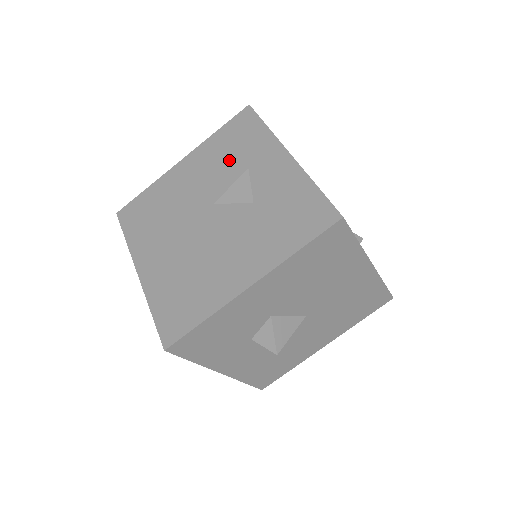
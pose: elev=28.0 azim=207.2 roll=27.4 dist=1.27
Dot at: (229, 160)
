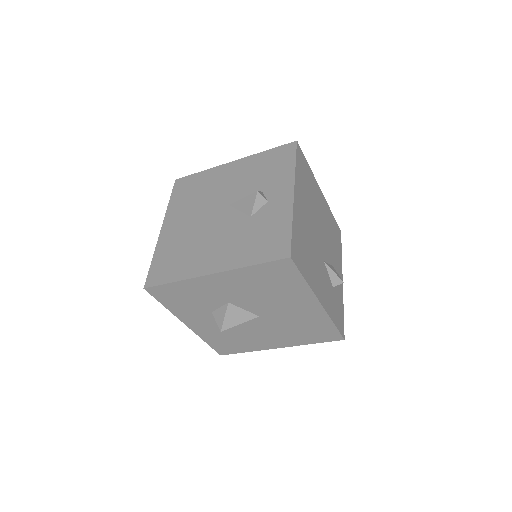
Dot at: (258, 177)
